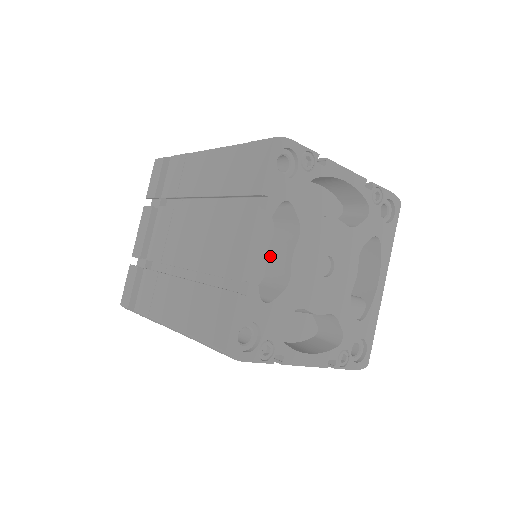
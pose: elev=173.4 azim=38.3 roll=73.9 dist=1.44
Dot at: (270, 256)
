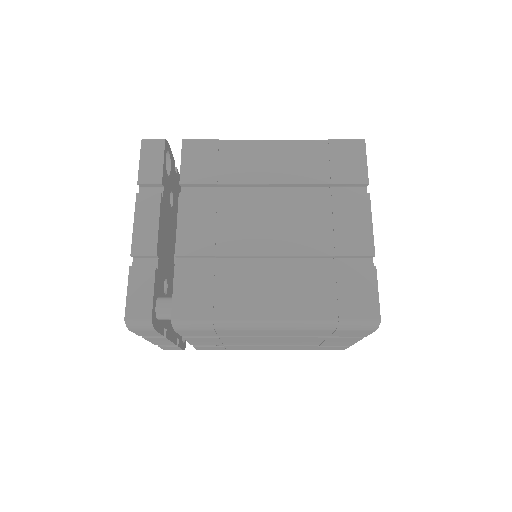
Dot at: occluded
